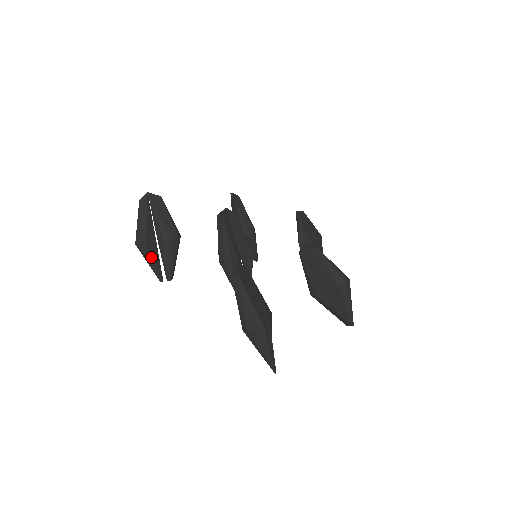
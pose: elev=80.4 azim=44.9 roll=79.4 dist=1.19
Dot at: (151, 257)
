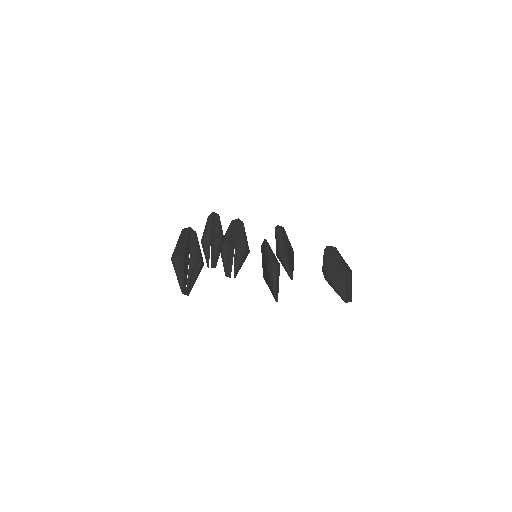
Dot at: (205, 250)
